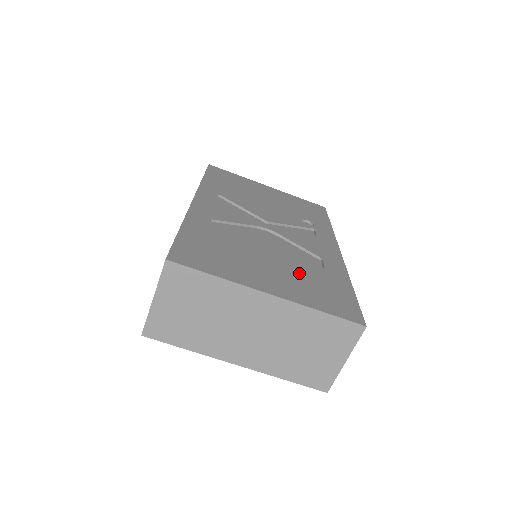
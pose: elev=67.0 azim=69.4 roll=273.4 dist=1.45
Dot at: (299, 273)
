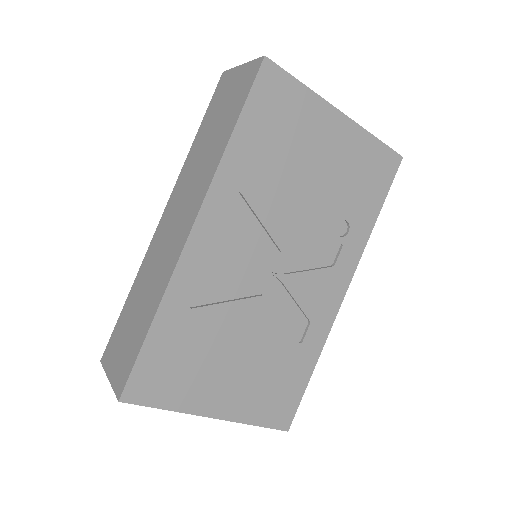
Dot at: (264, 367)
